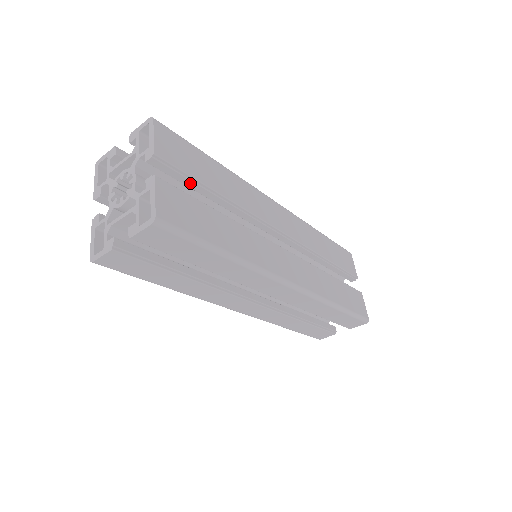
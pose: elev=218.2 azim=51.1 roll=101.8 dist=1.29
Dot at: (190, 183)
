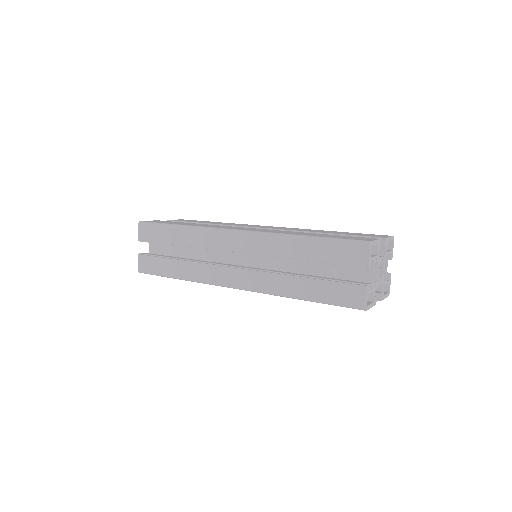
Dot at: occluded
